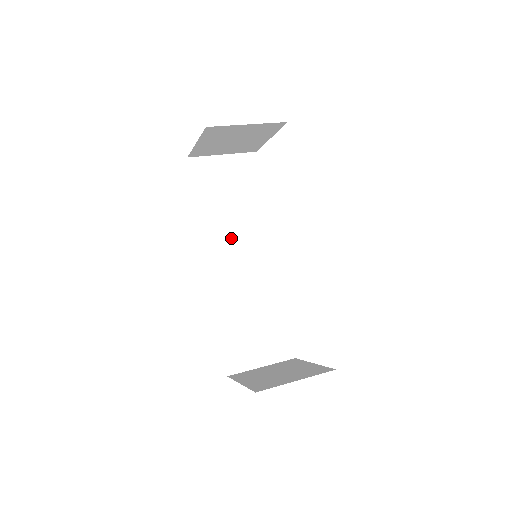
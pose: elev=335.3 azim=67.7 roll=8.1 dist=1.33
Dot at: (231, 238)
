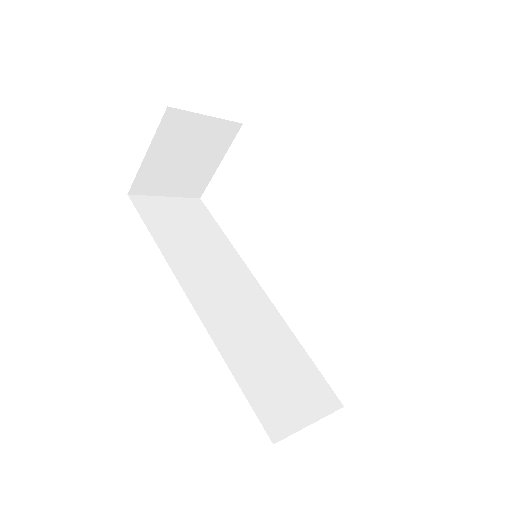
Dot at: (206, 271)
